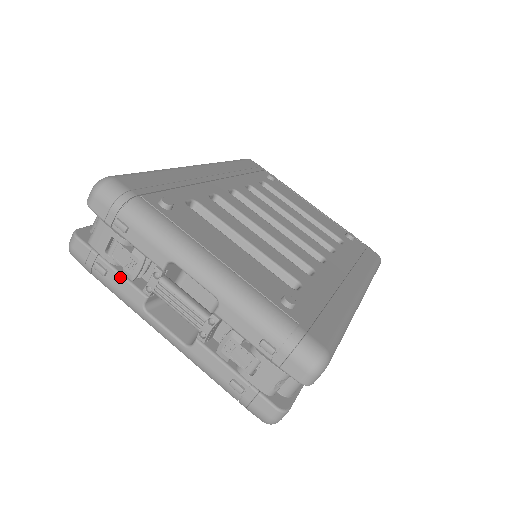
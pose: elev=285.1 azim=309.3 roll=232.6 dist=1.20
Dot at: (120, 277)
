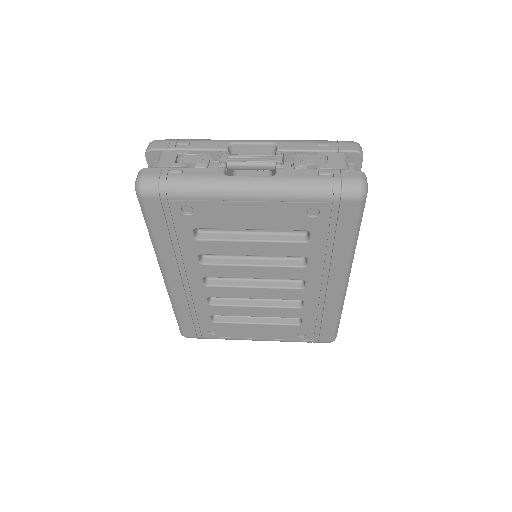
Dot at: (195, 168)
